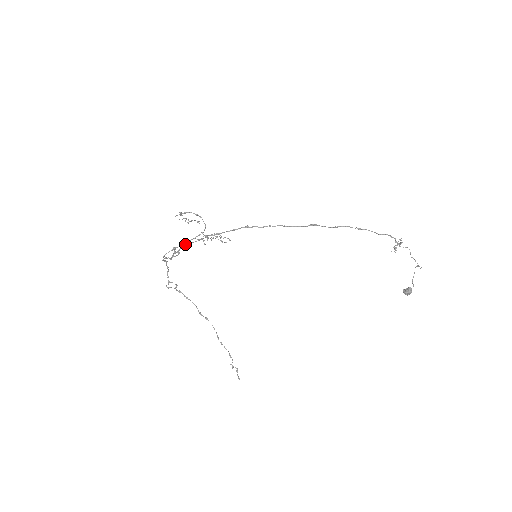
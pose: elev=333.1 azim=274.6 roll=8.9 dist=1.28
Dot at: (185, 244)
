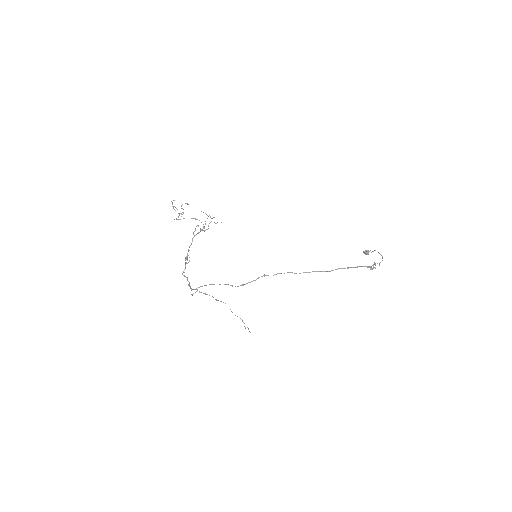
Dot at: (212, 284)
